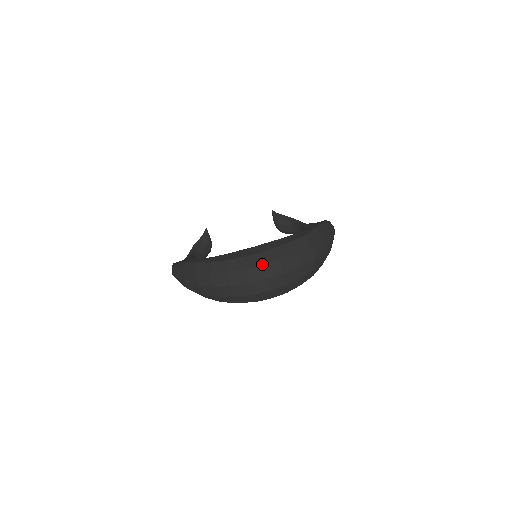
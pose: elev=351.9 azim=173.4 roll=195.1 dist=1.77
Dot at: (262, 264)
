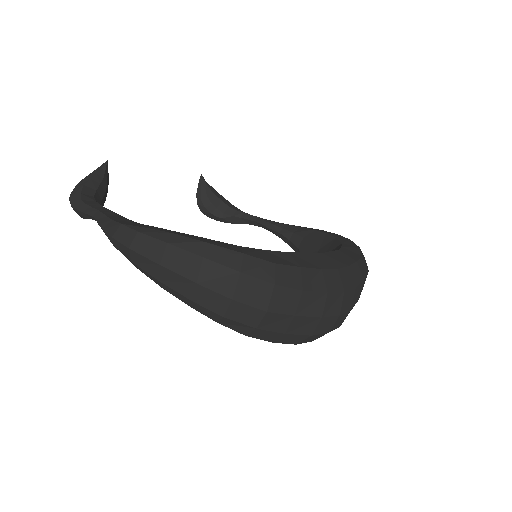
Dot at: (343, 289)
